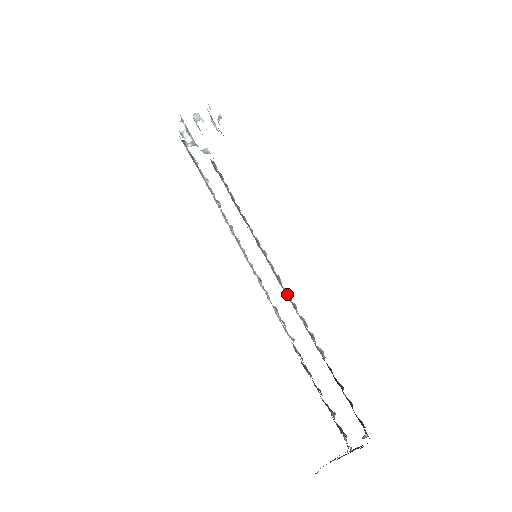
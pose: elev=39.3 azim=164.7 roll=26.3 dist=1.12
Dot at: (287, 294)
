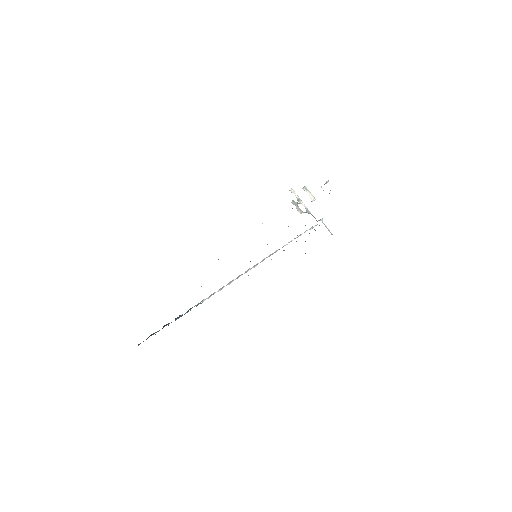
Dot at: occluded
